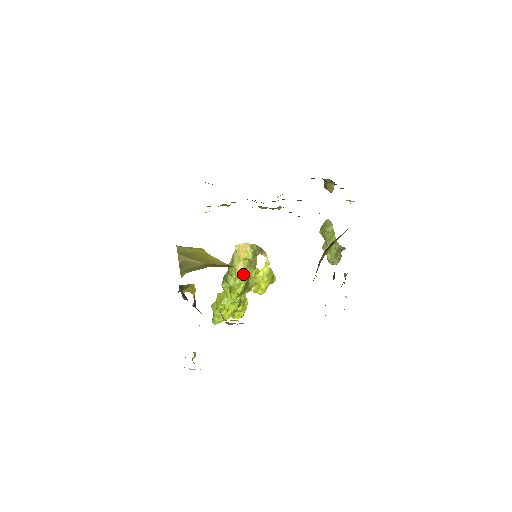
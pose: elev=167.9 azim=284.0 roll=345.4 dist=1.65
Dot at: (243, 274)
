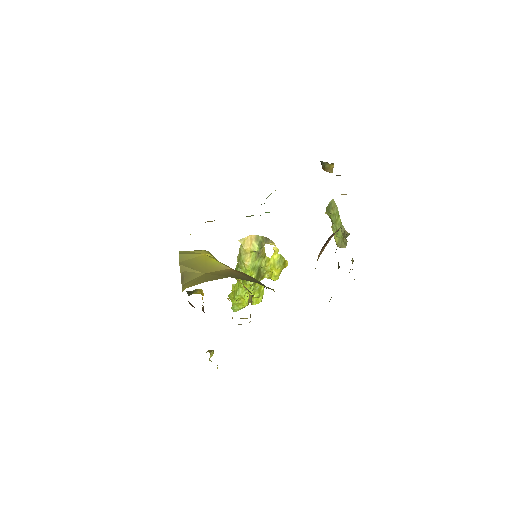
Dot at: (252, 266)
